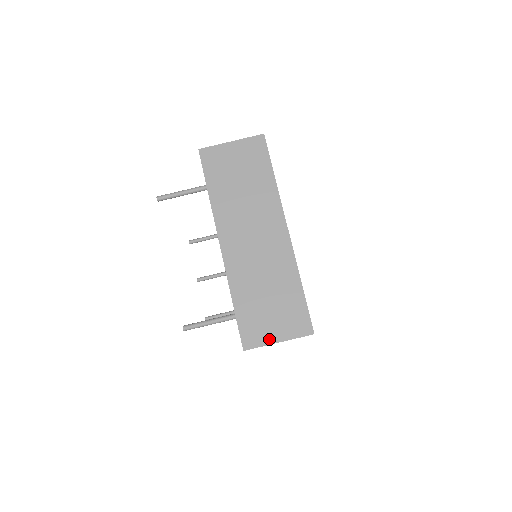
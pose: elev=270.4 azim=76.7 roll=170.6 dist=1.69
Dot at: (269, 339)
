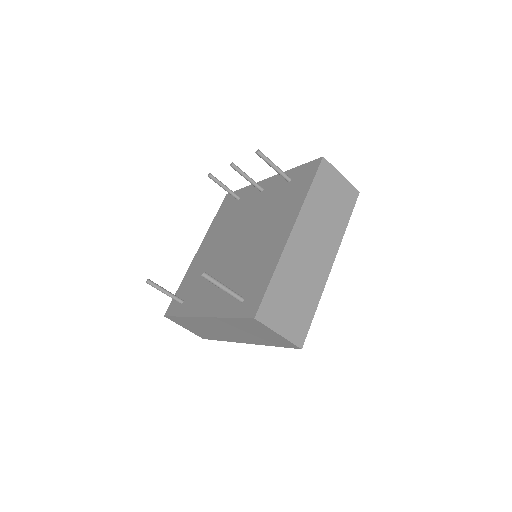
Dot at: (181, 325)
